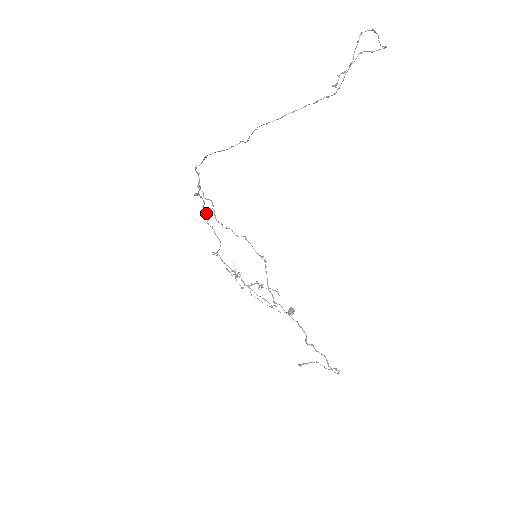
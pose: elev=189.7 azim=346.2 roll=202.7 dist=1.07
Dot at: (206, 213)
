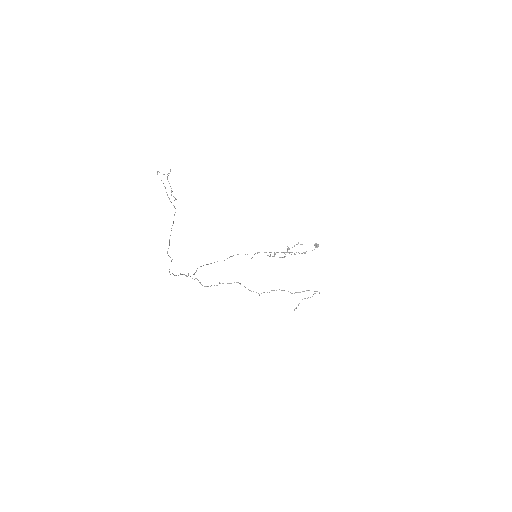
Dot at: occluded
